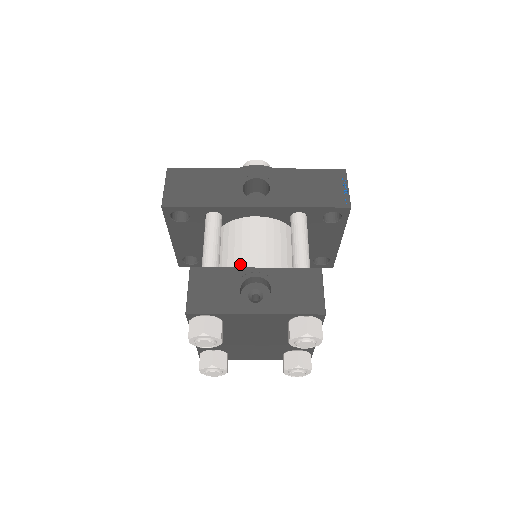
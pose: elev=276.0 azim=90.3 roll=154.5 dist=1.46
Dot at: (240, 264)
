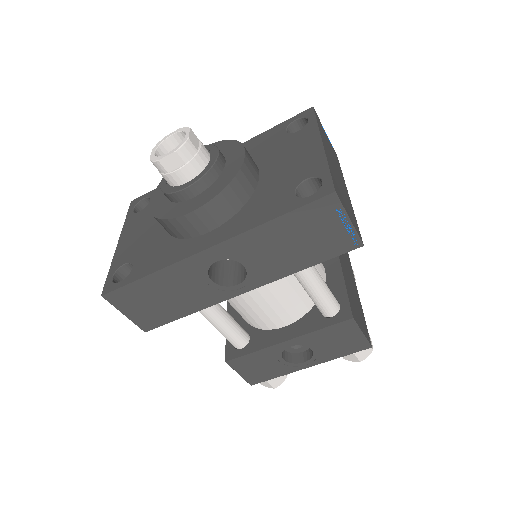
Dot at: (261, 322)
